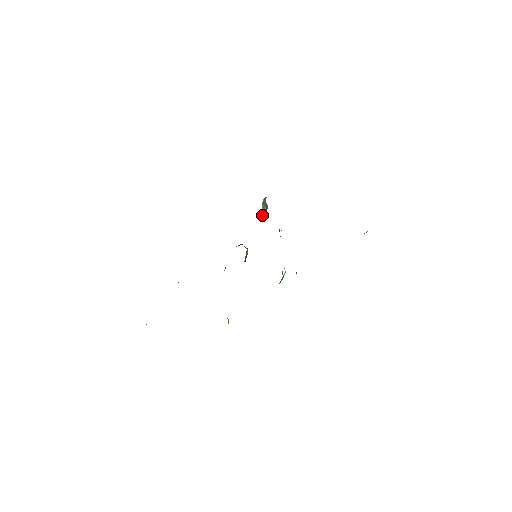
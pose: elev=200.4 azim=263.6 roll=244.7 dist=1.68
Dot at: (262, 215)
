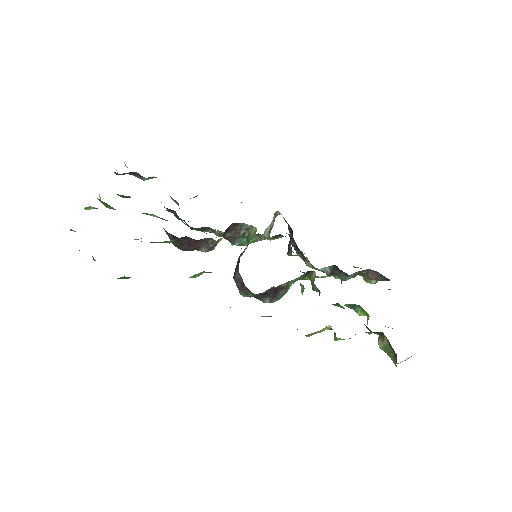
Dot at: (265, 234)
